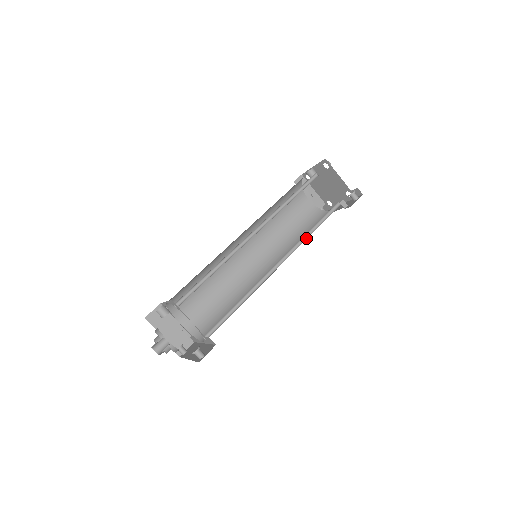
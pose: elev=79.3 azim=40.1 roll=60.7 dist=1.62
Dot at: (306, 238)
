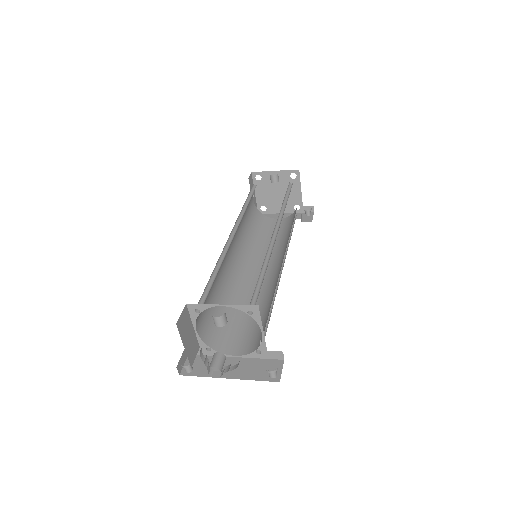
Dot at: occluded
